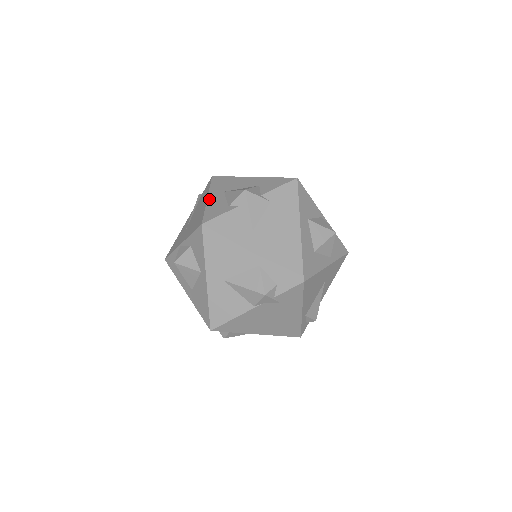
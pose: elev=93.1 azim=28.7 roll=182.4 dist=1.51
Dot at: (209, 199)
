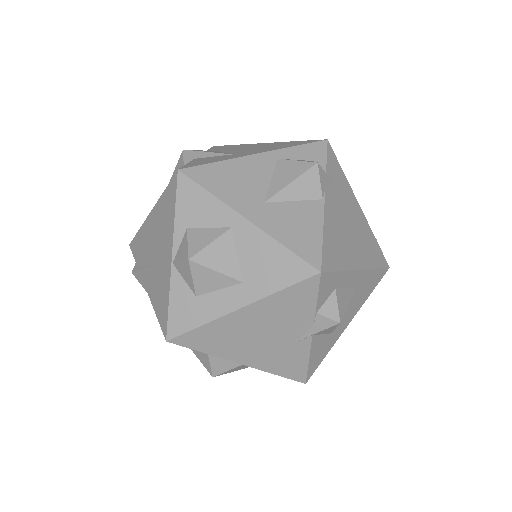
Dot at: (154, 206)
